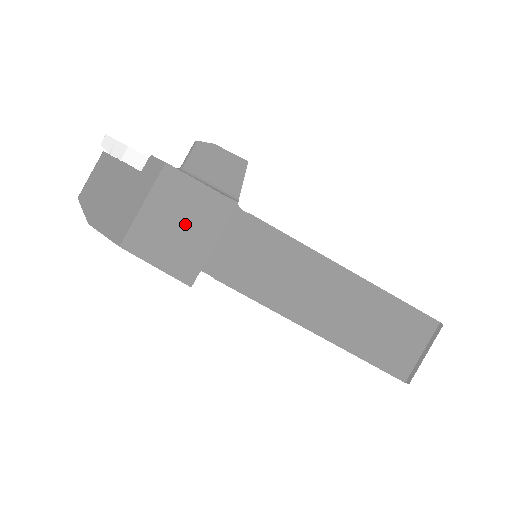
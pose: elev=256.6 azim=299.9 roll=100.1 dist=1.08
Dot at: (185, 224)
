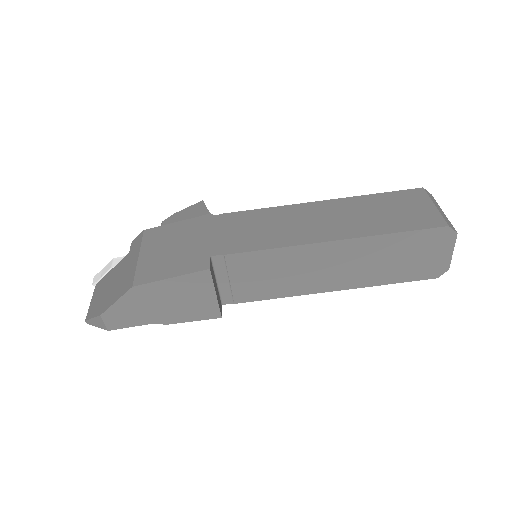
Dot at: (179, 244)
